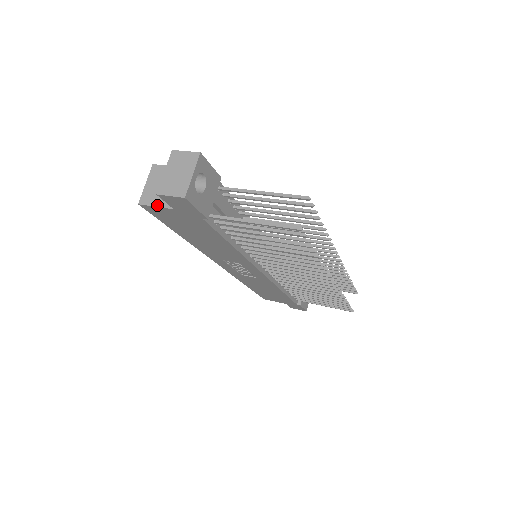
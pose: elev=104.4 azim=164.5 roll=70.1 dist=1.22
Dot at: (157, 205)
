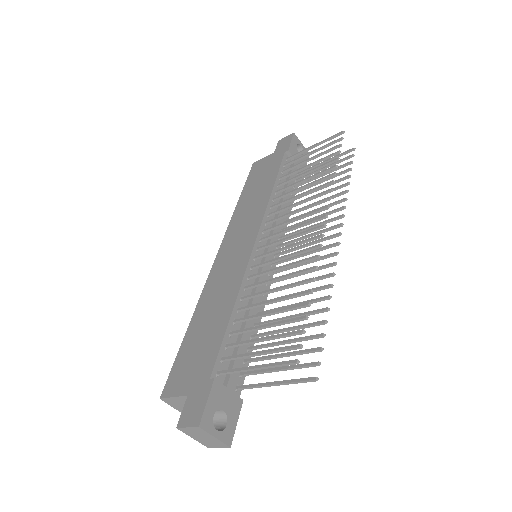
Dot at: occluded
